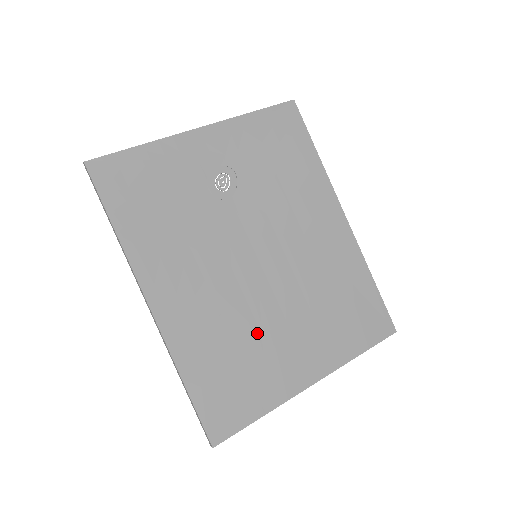
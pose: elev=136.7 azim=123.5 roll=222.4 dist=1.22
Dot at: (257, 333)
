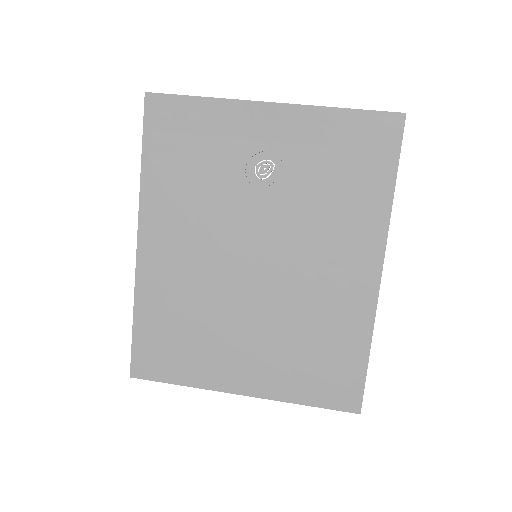
Dot at: (215, 321)
